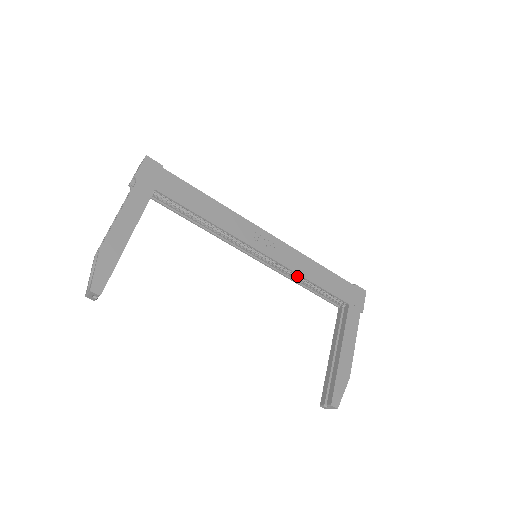
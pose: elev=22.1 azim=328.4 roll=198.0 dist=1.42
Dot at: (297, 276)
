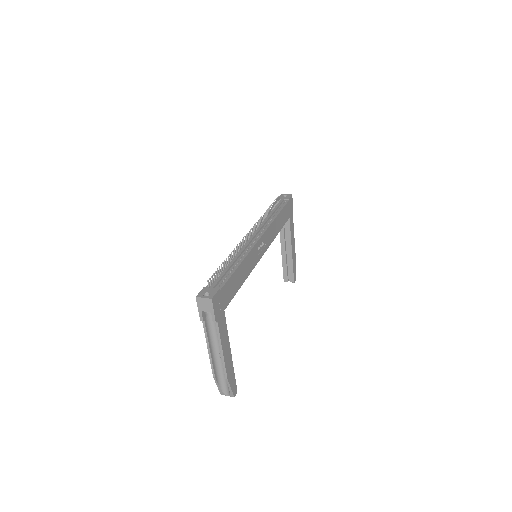
Dot at: occluded
